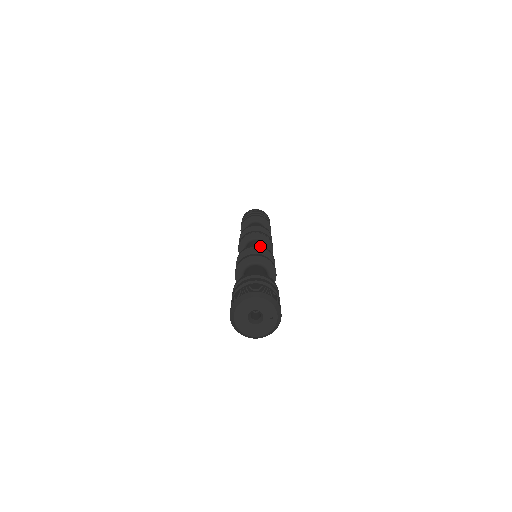
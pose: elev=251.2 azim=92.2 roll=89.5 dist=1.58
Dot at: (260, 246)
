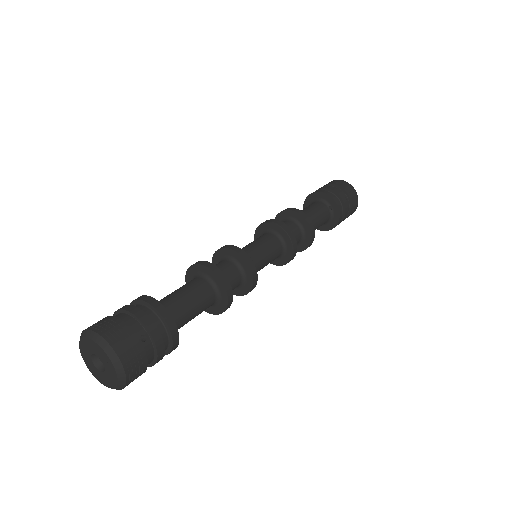
Dot at: (224, 246)
